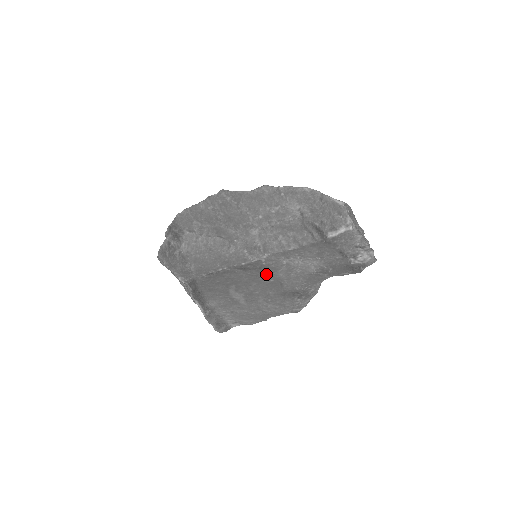
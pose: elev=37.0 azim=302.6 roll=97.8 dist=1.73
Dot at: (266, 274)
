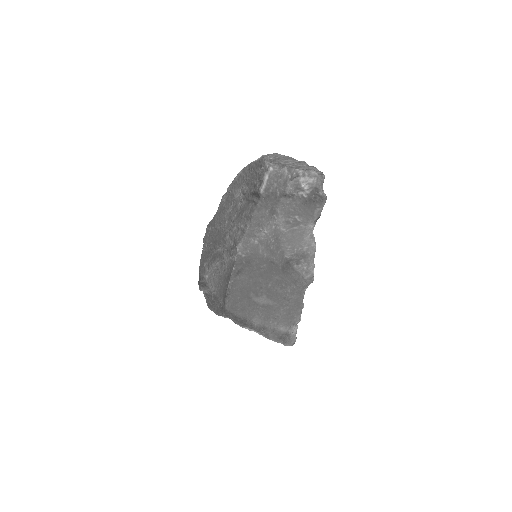
Dot at: (256, 263)
